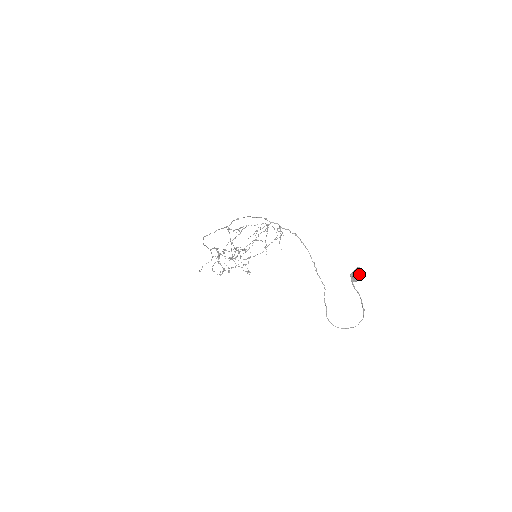
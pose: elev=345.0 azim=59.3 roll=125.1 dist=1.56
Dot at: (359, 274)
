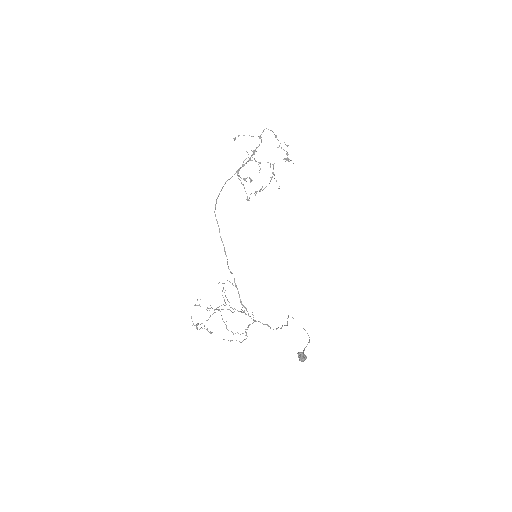
Dot at: occluded
